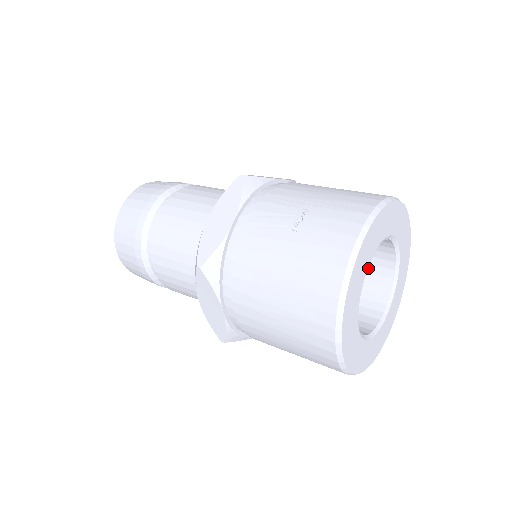
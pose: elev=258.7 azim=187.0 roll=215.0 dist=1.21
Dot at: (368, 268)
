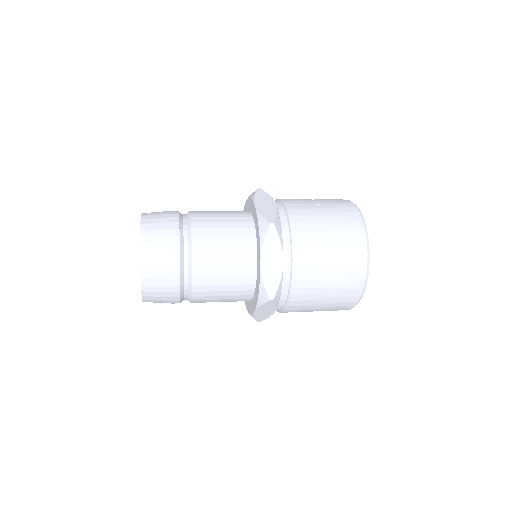
Dot at: occluded
